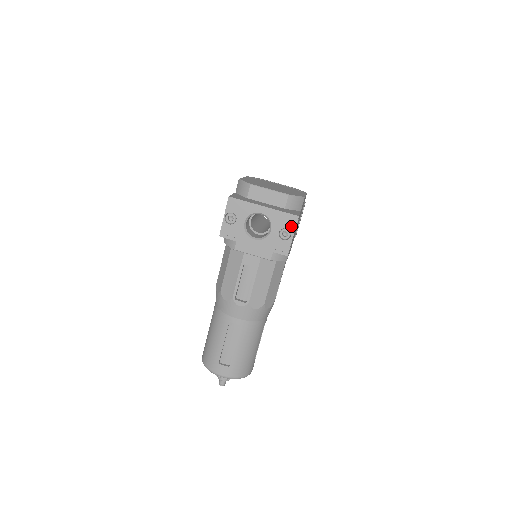
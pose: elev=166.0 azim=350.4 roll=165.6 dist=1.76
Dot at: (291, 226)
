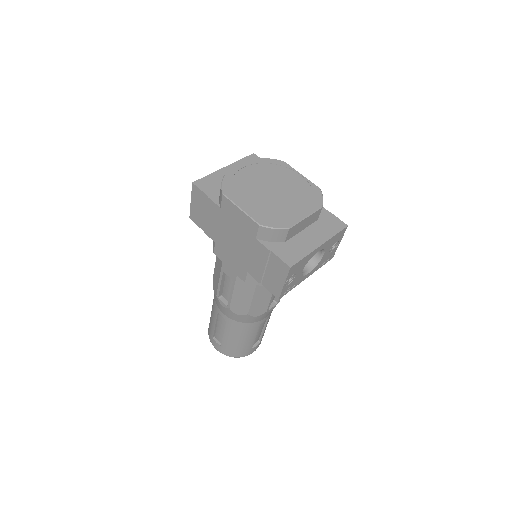
Dot at: (340, 238)
